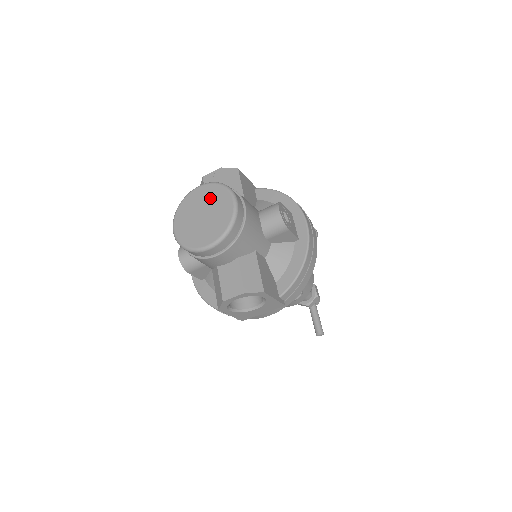
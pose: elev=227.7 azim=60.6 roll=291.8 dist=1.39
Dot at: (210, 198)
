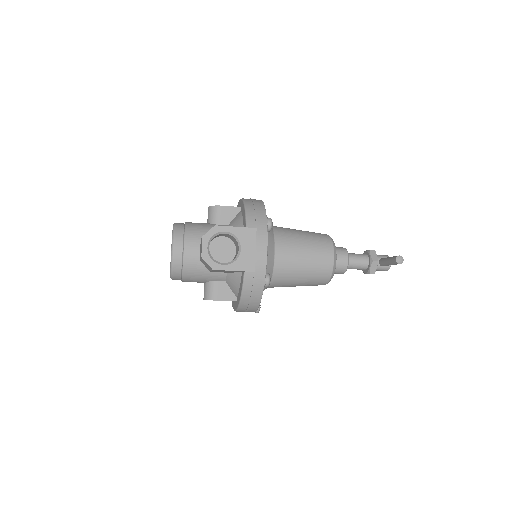
Dot at: occluded
